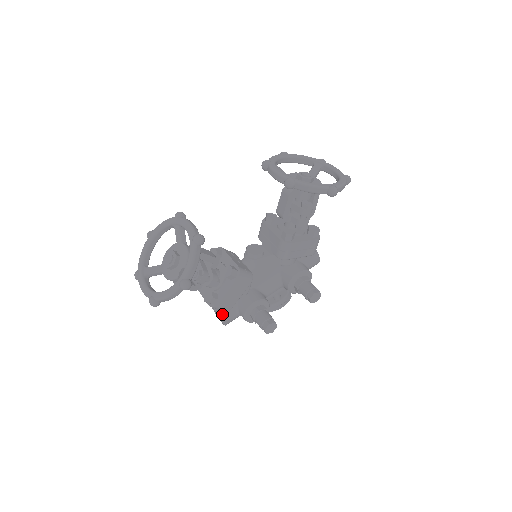
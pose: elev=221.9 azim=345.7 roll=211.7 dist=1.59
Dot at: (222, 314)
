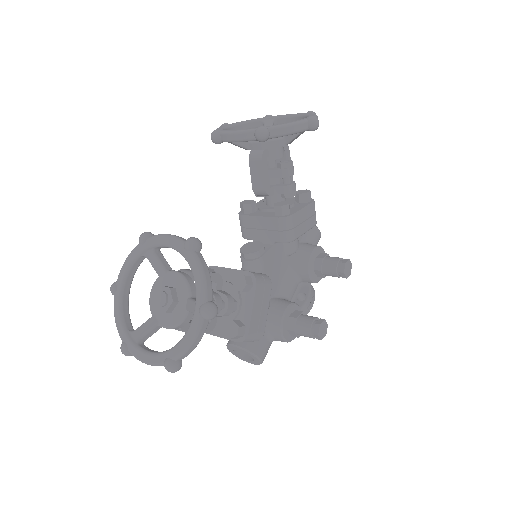
Dot at: (253, 349)
